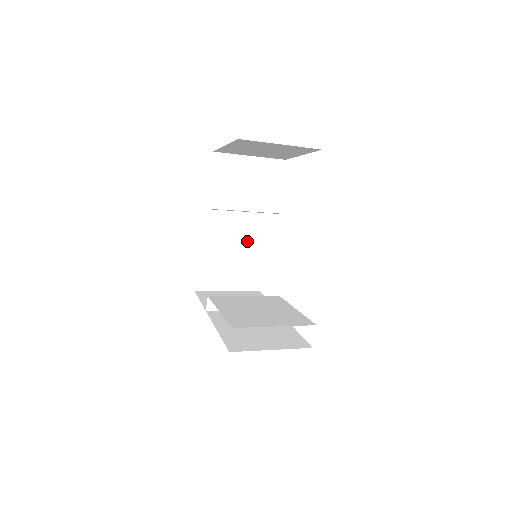
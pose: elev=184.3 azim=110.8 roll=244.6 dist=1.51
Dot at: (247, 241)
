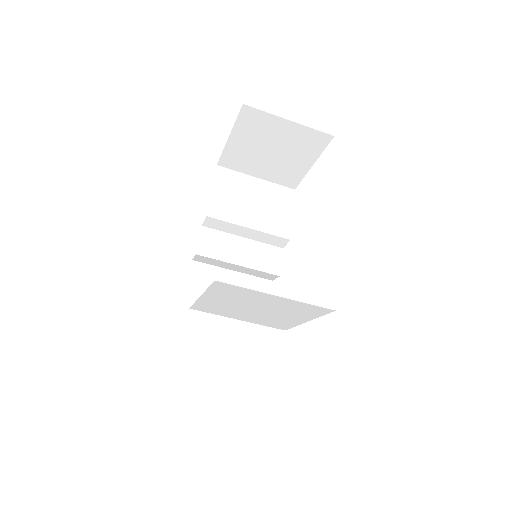
Dot at: (247, 283)
